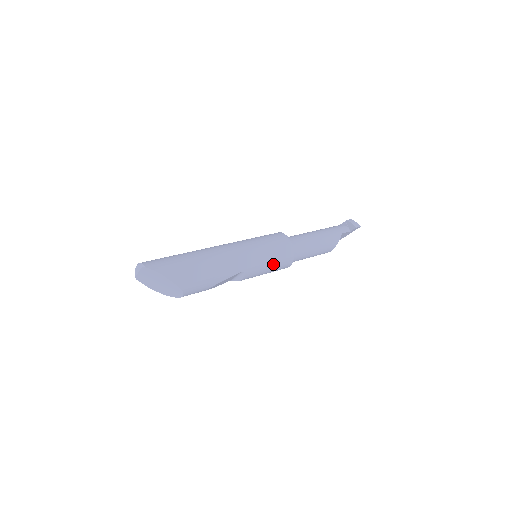
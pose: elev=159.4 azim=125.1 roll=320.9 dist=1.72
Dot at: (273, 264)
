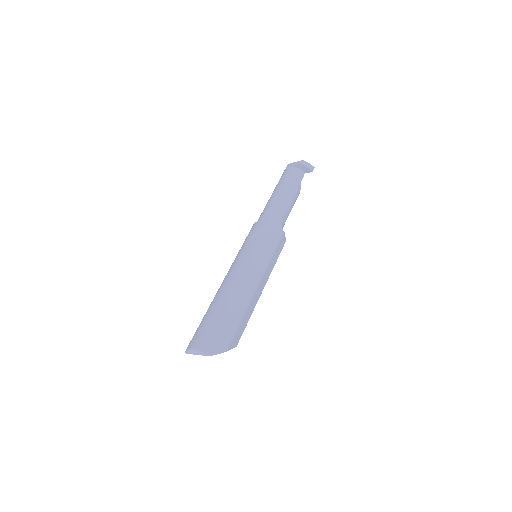
Dot at: (276, 260)
